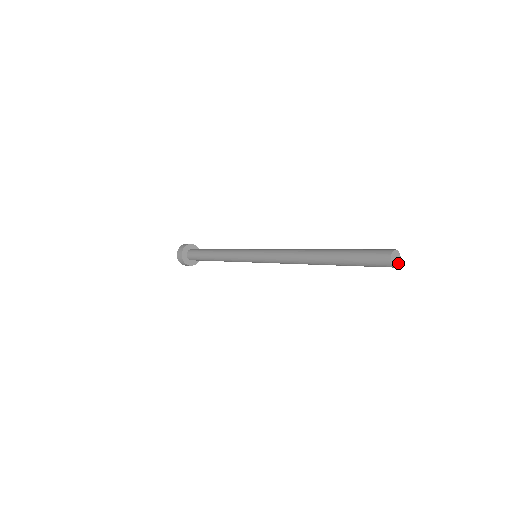
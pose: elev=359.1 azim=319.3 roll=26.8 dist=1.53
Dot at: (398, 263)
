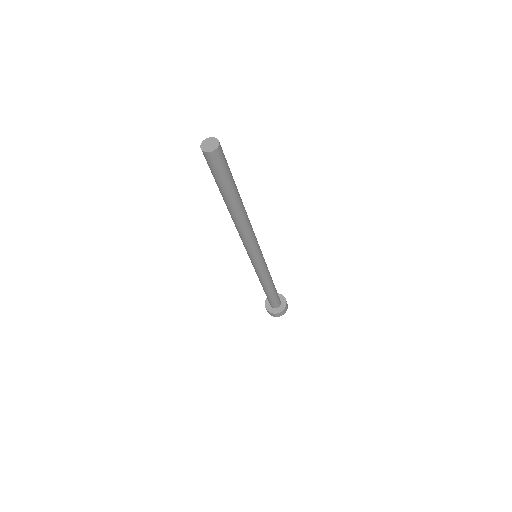
Dot at: (216, 146)
